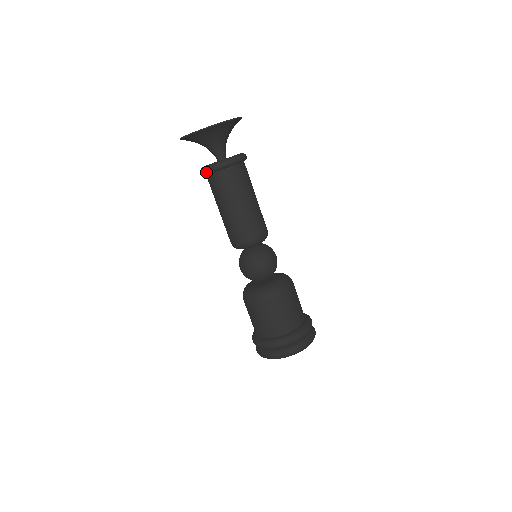
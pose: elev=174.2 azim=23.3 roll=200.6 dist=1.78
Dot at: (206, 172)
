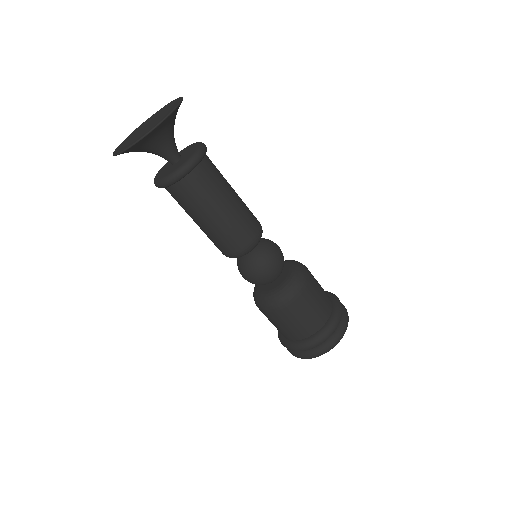
Dot at: occluded
